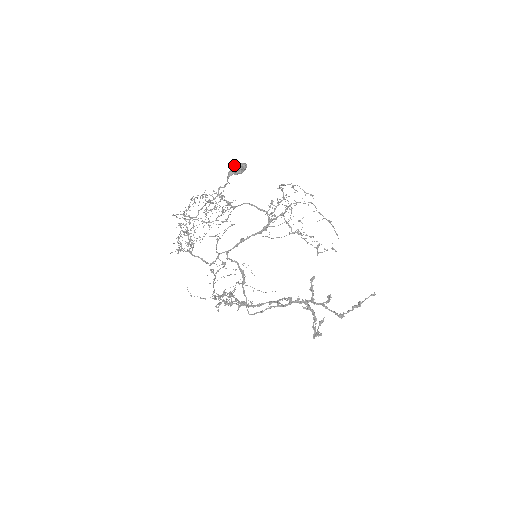
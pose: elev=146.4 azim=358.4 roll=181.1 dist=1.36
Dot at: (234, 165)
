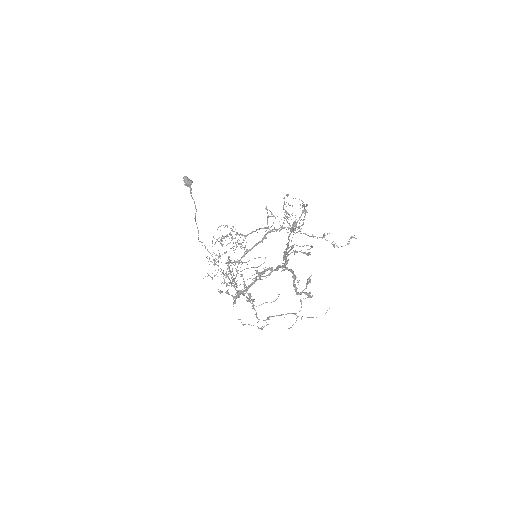
Dot at: (184, 182)
